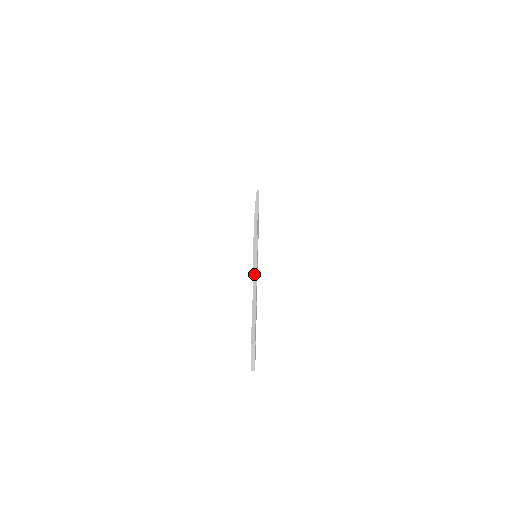
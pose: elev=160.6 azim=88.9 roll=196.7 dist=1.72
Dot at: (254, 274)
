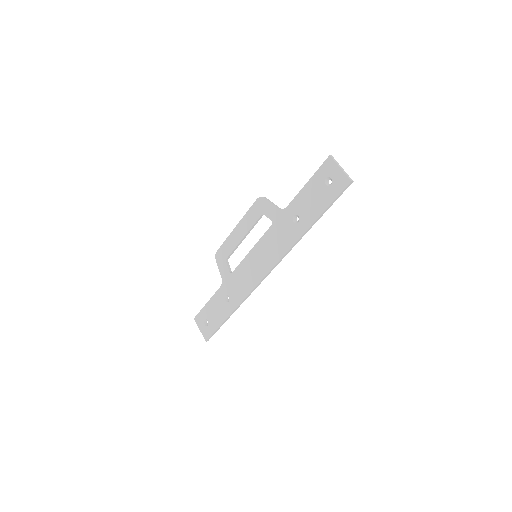
Dot at: (275, 206)
